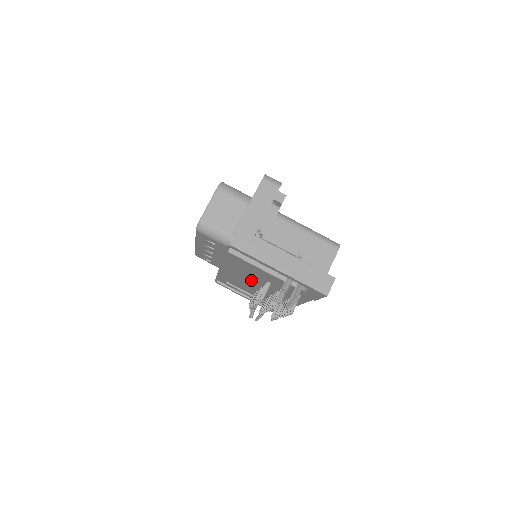
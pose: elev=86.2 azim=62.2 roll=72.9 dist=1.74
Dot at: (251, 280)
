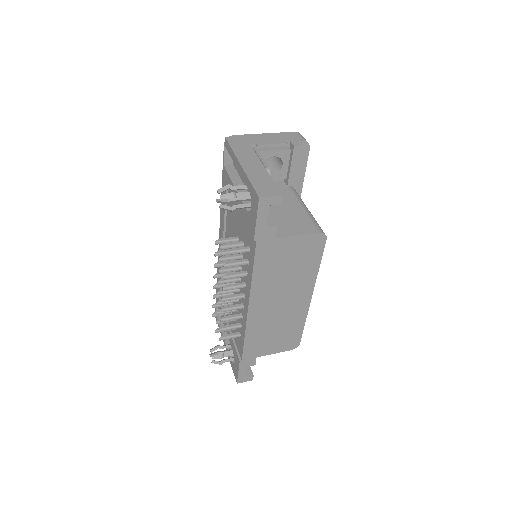
Dot at: occluded
